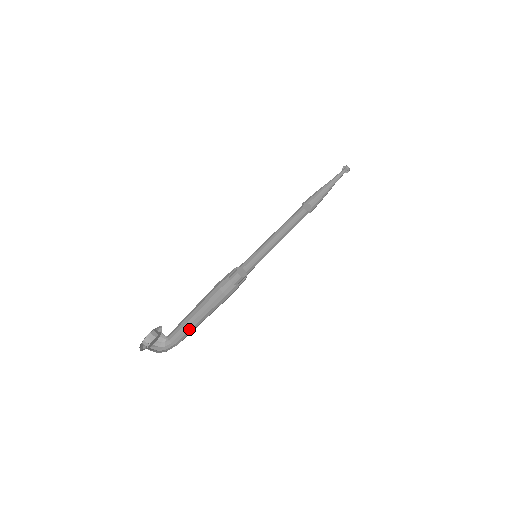
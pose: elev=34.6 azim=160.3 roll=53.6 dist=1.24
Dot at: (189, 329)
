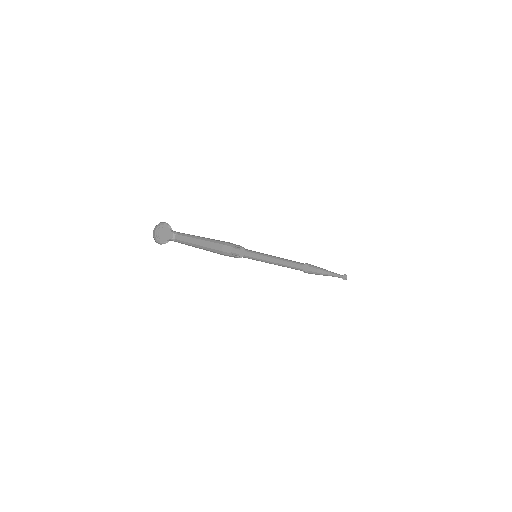
Dot at: (192, 246)
